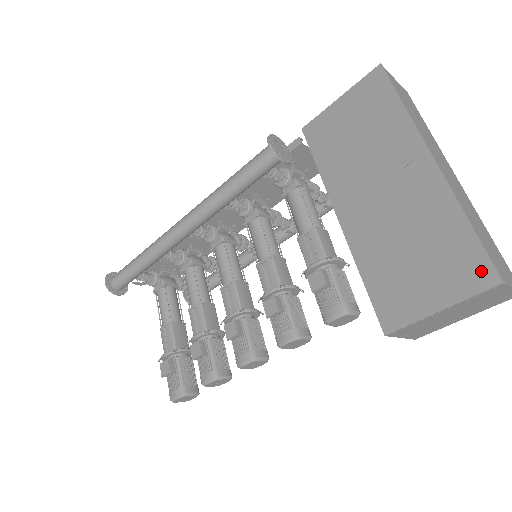
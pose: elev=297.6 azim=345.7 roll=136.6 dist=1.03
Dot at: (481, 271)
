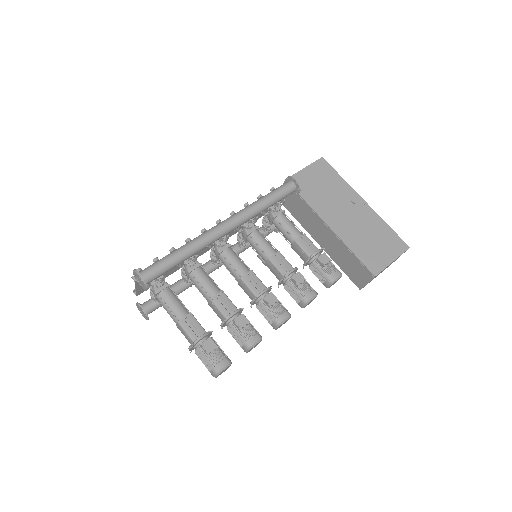
Dot at: (401, 244)
